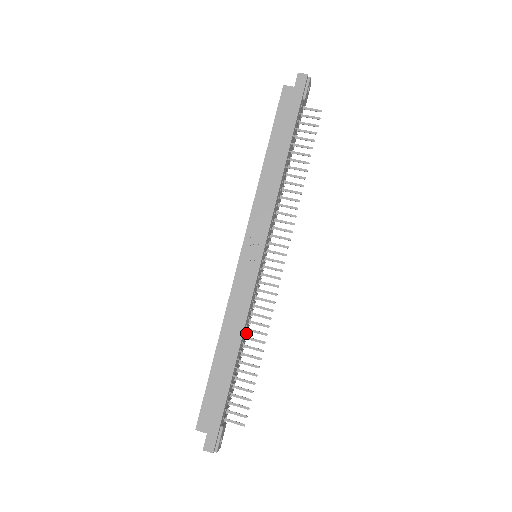
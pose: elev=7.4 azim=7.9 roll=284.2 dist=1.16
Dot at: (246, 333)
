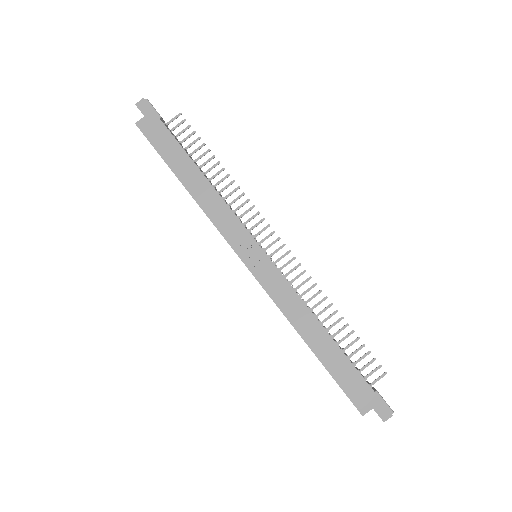
Dot at: (313, 313)
